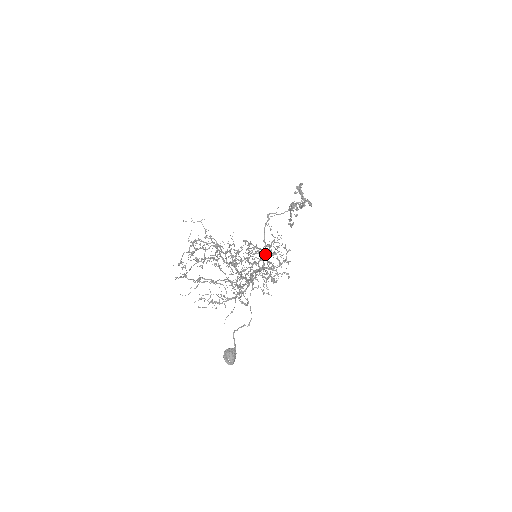
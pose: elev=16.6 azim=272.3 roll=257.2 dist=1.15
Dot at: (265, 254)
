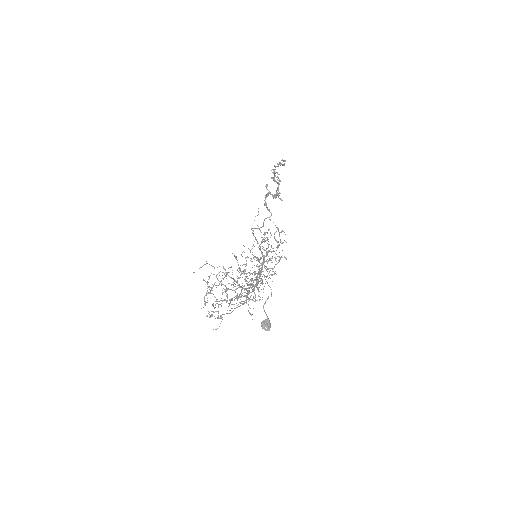
Dot at: (261, 258)
